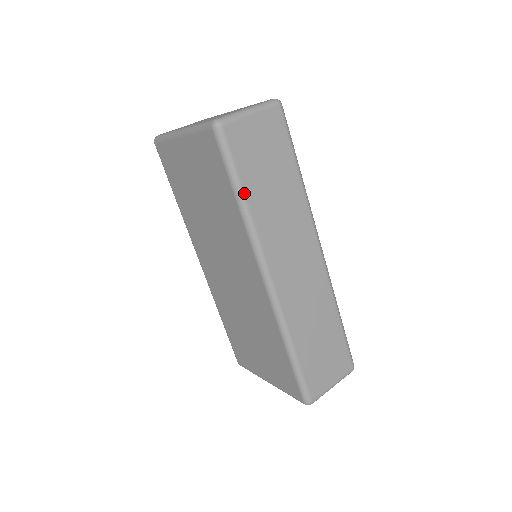
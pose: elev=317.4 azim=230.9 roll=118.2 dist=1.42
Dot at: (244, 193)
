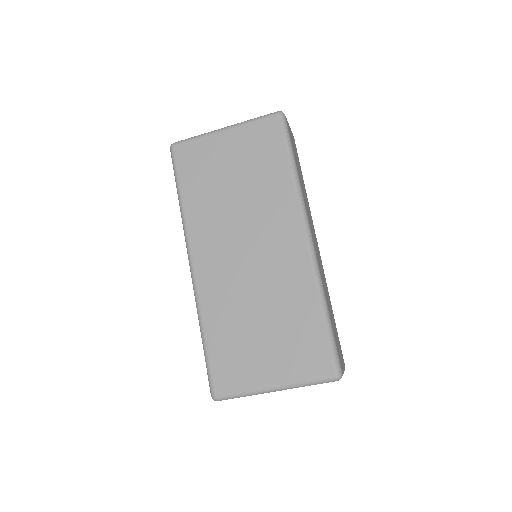
Dot at: (296, 164)
